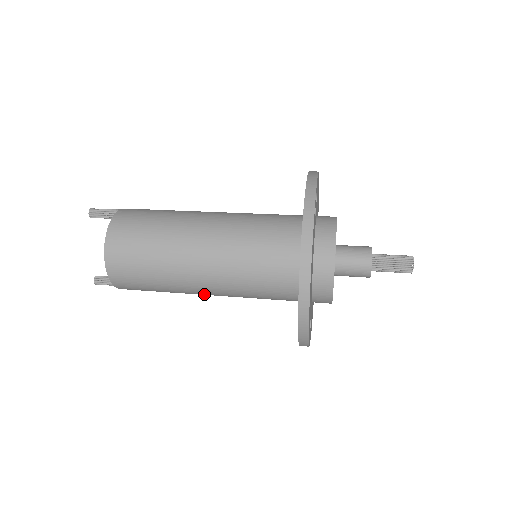
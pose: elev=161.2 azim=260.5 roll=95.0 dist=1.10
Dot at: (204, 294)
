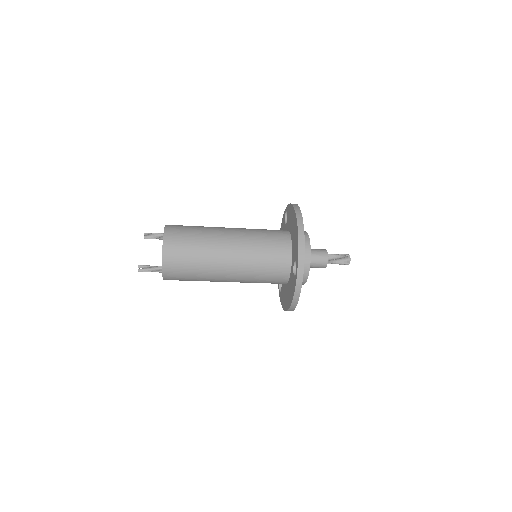
Dot at: (226, 263)
